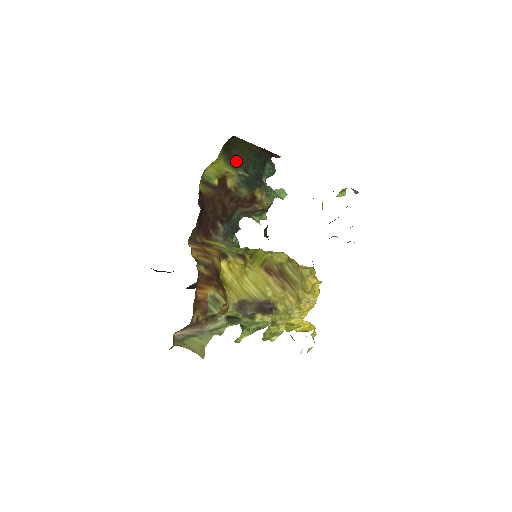
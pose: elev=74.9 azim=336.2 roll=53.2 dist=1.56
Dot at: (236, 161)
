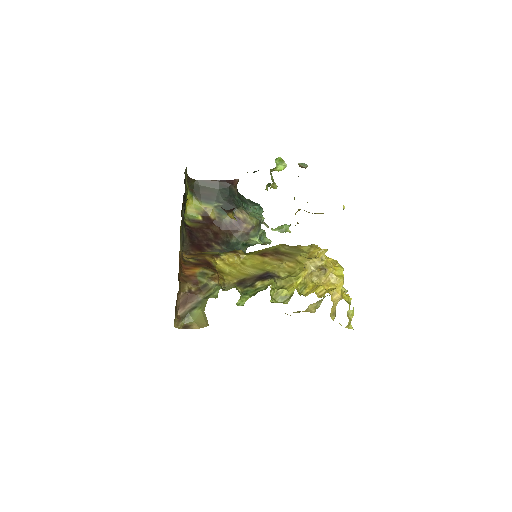
Dot at: (207, 198)
